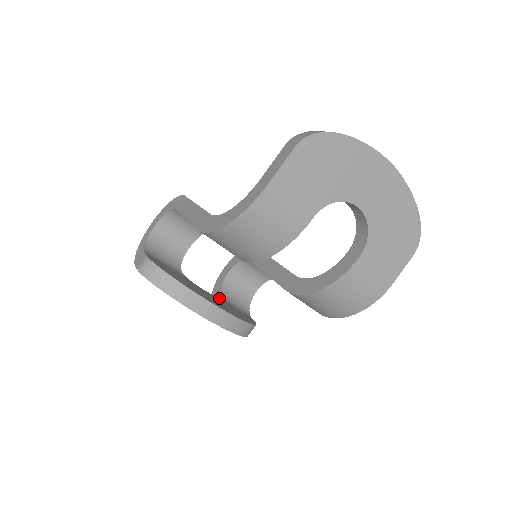
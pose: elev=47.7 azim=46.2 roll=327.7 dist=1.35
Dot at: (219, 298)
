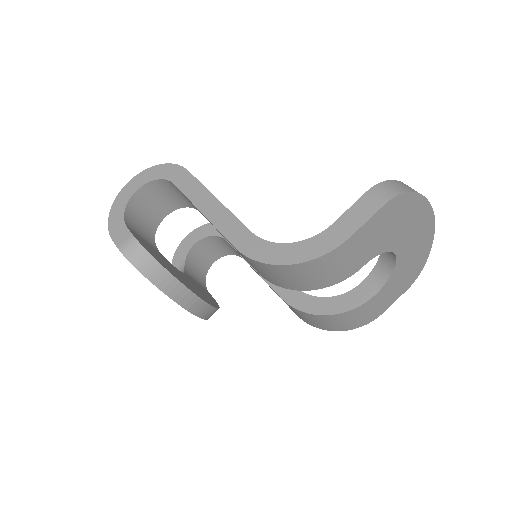
Dot at: (187, 275)
